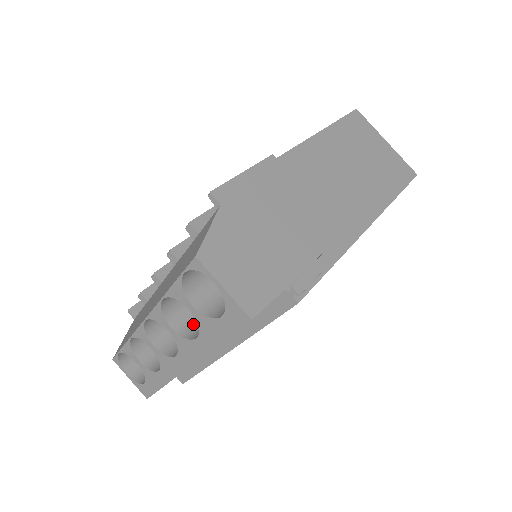
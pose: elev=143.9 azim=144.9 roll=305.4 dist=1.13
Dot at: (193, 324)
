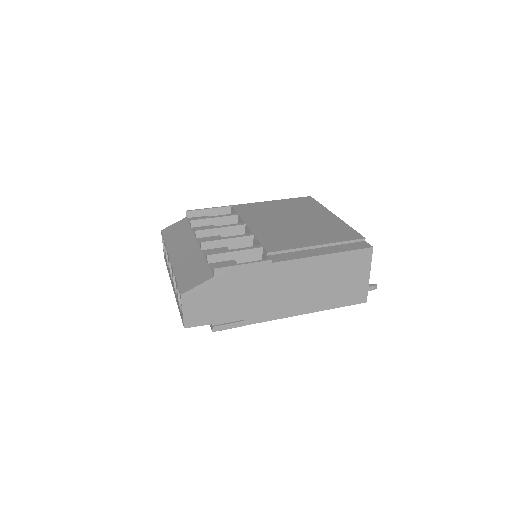
Dot at: occluded
